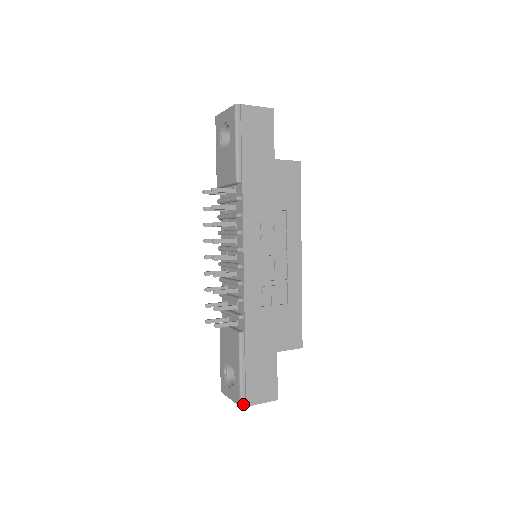
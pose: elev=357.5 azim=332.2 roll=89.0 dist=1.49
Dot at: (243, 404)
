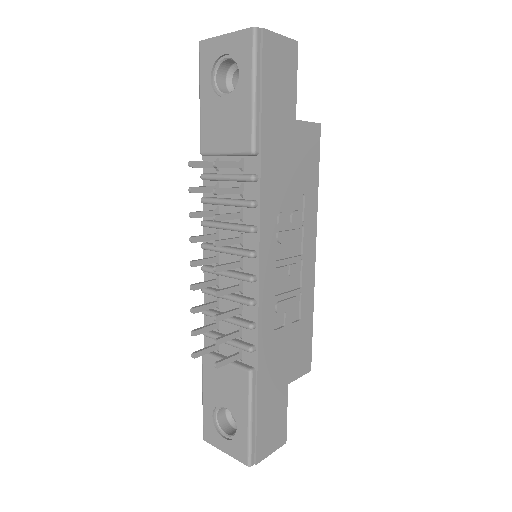
Dot at: (252, 462)
